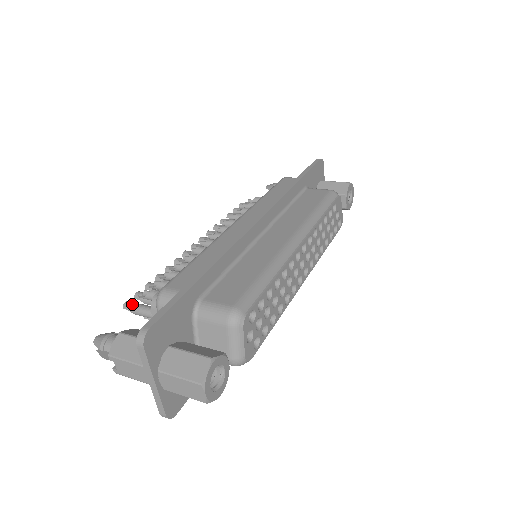
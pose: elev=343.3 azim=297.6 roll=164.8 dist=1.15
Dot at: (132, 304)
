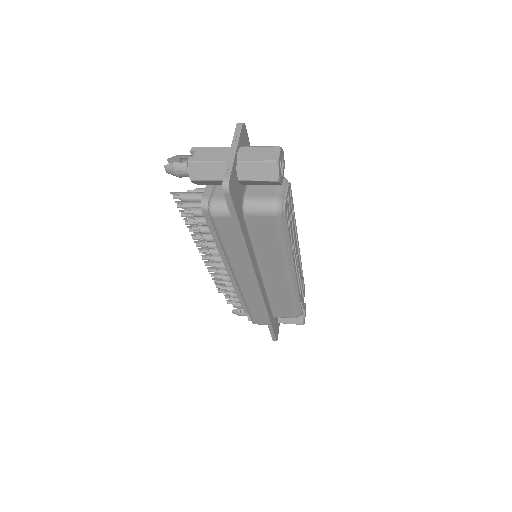
Dot at: (180, 192)
